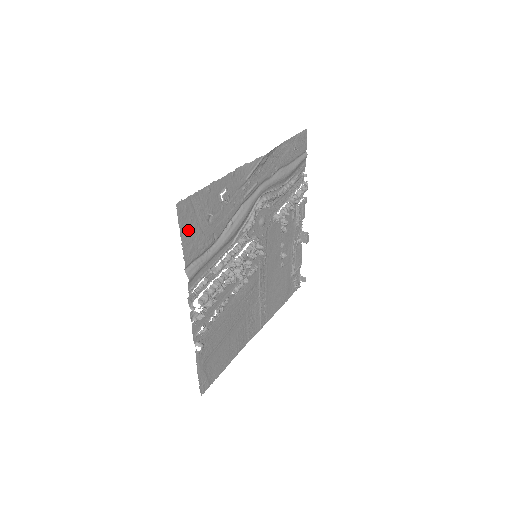
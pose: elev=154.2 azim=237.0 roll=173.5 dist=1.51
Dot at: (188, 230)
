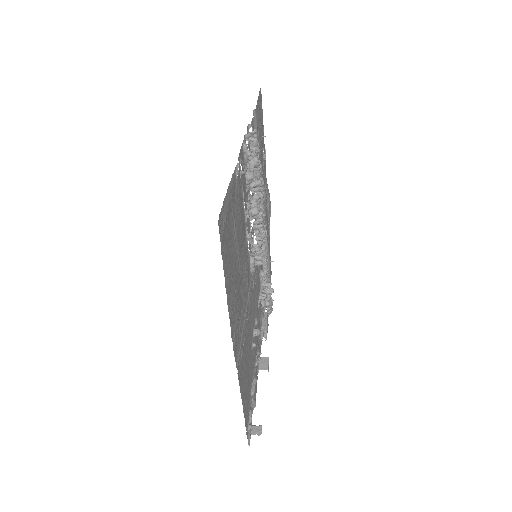
Dot at: (259, 107)
